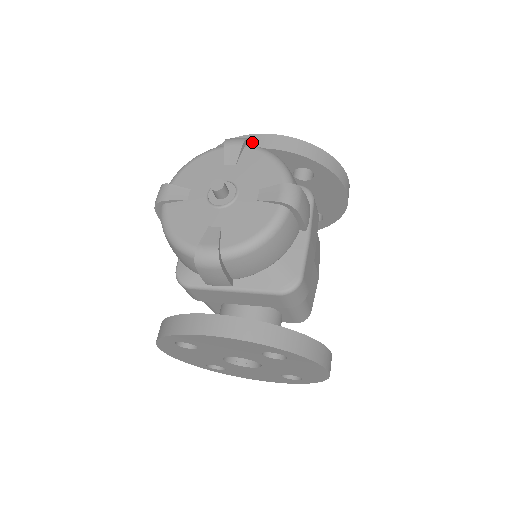
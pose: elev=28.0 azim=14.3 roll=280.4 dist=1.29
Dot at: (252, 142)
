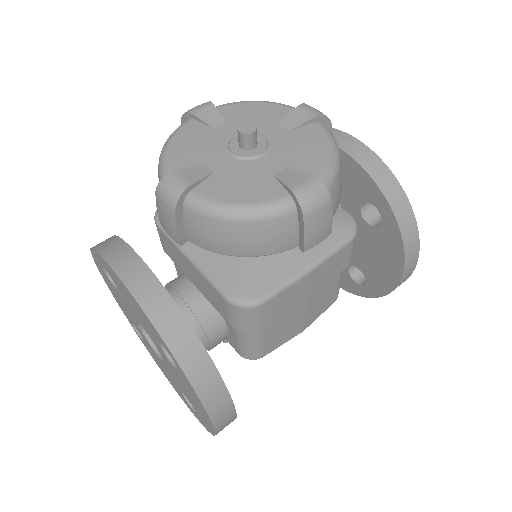
Dot at: (331, 127)
